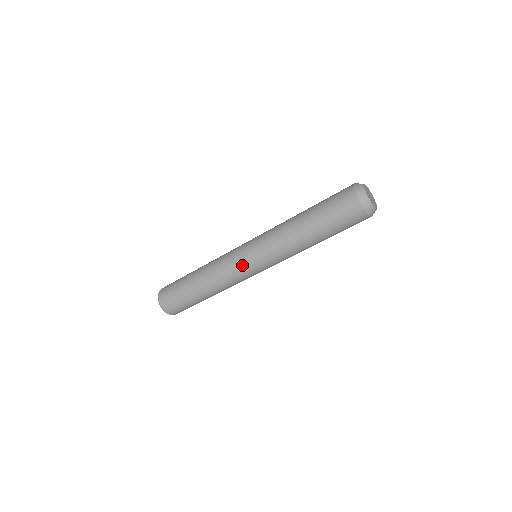
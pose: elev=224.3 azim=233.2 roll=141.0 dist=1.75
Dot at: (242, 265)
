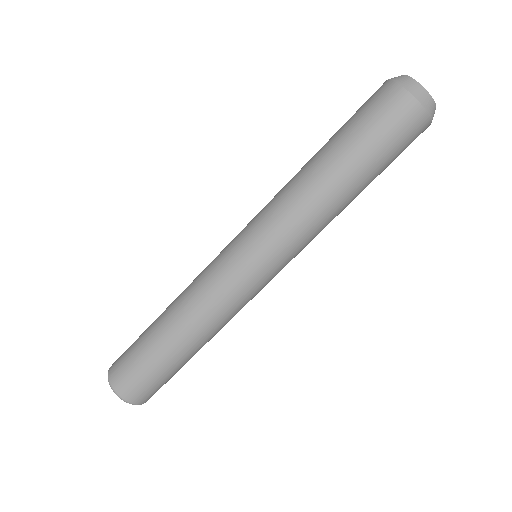
Dot at: (224, 250)
